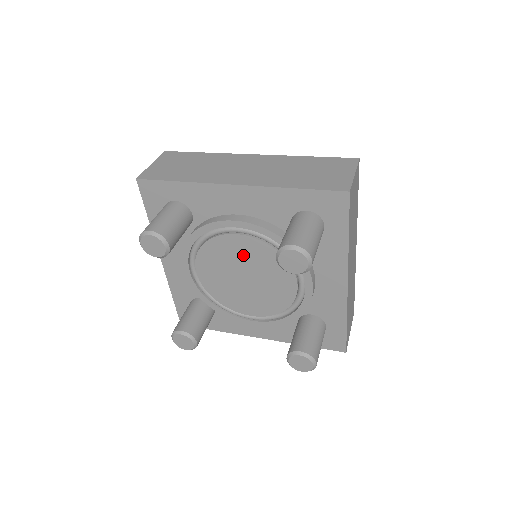
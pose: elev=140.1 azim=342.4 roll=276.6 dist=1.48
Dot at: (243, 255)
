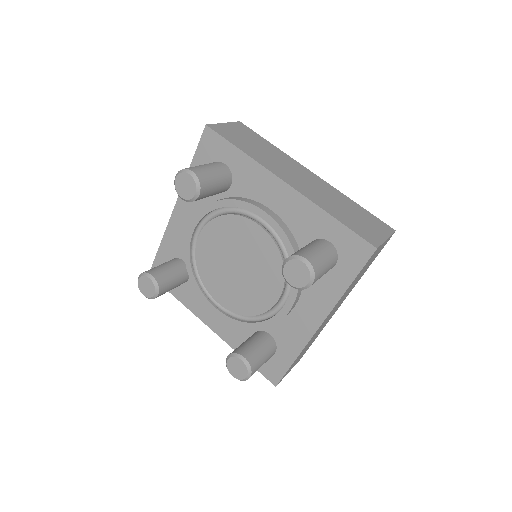
Dot at: (217, 248)
